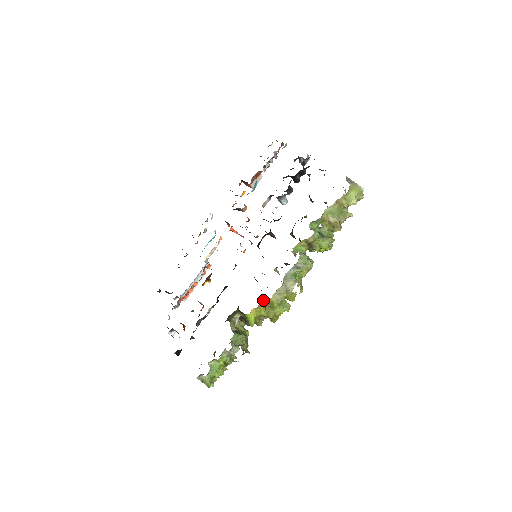
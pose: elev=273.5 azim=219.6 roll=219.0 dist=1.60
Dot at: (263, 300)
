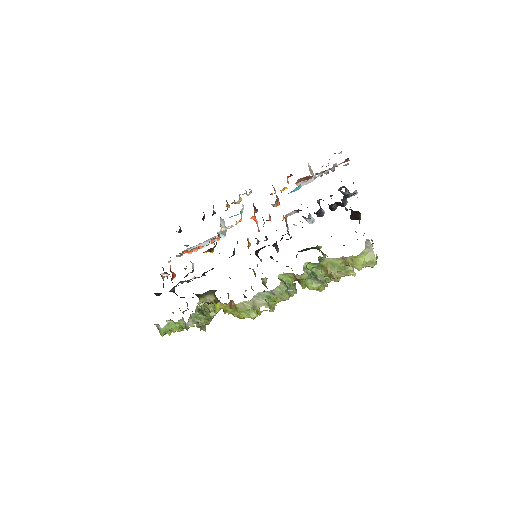
Dot at: (231, 301)
